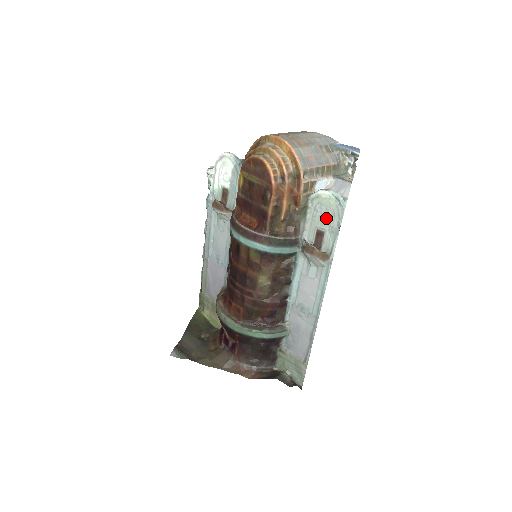
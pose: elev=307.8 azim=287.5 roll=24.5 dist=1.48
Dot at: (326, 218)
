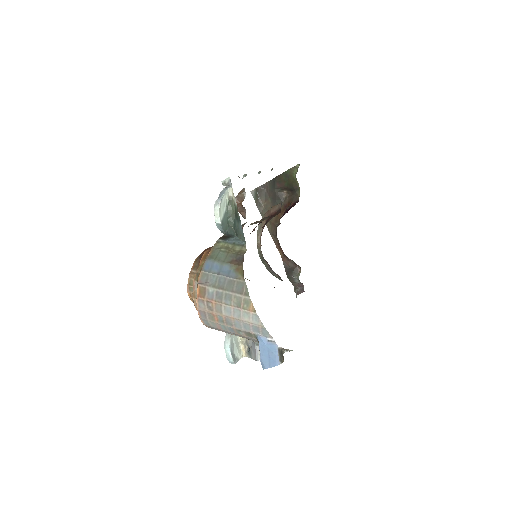
Dot at: occluded
